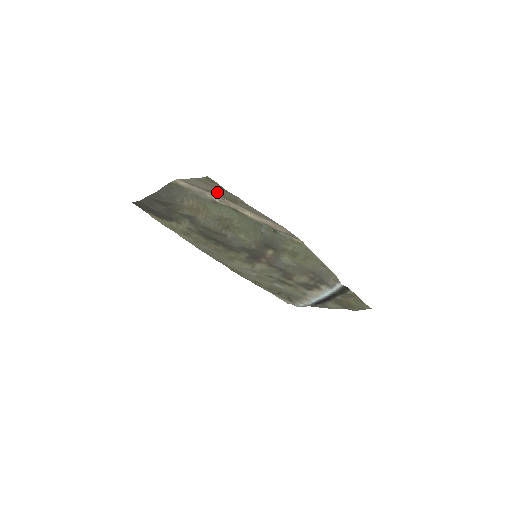
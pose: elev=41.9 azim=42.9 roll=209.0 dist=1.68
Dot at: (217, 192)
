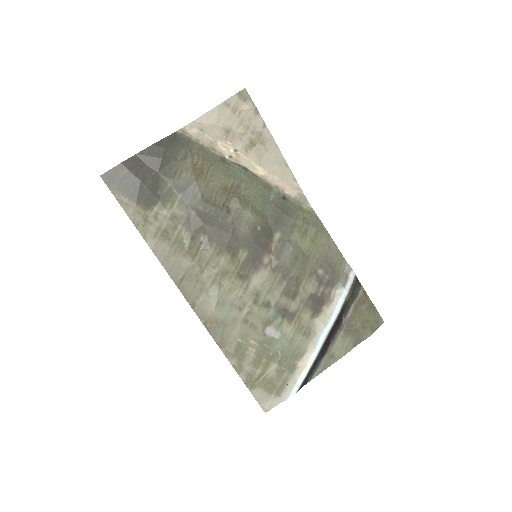
Dot at: (238, 128)
